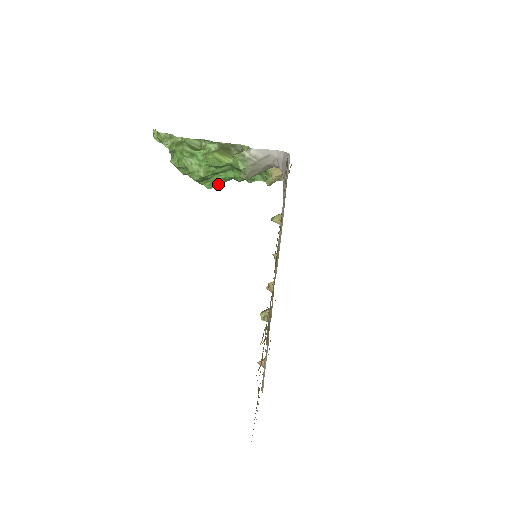
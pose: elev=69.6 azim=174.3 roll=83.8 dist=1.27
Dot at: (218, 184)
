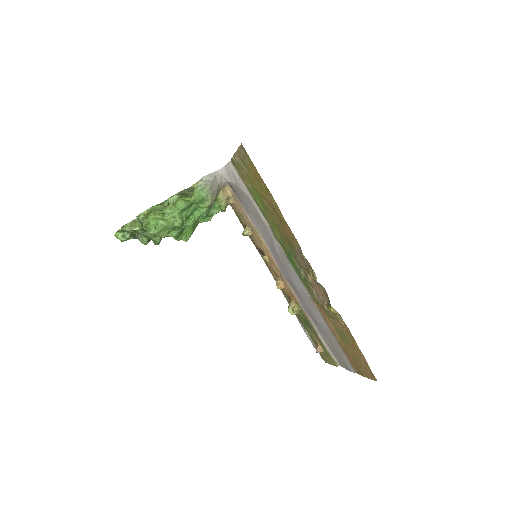
Dot at: (190, 235)
